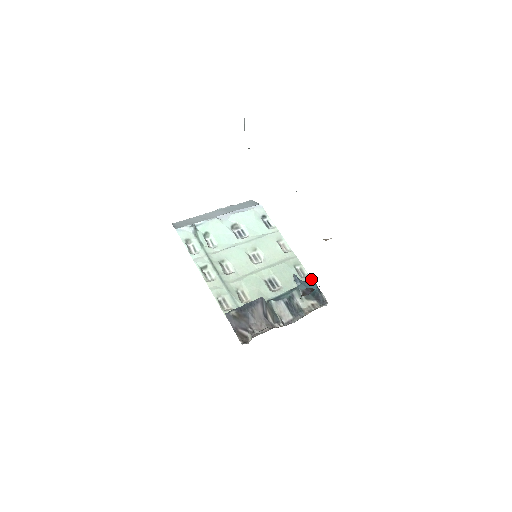
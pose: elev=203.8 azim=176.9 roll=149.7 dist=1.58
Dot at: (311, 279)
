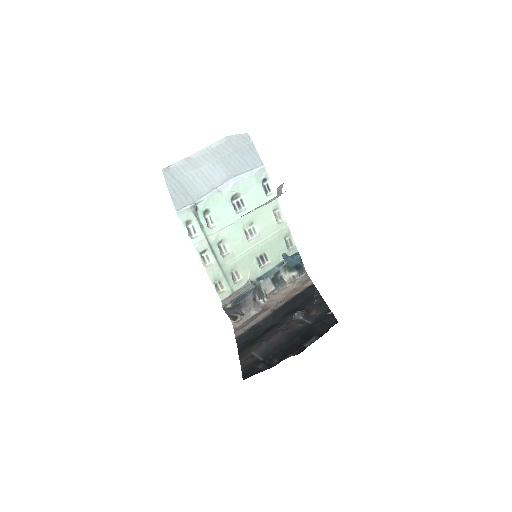
Dot at: (297, 250)
